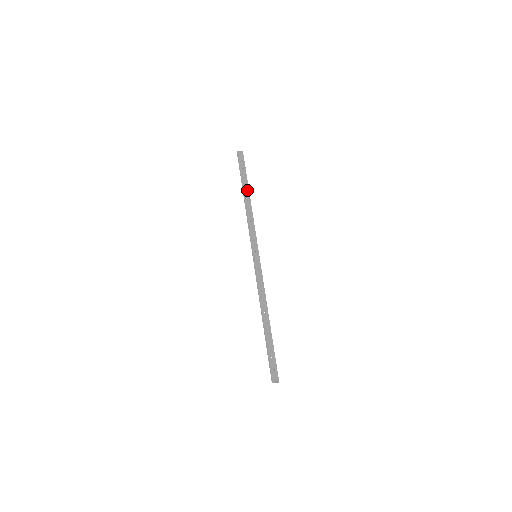
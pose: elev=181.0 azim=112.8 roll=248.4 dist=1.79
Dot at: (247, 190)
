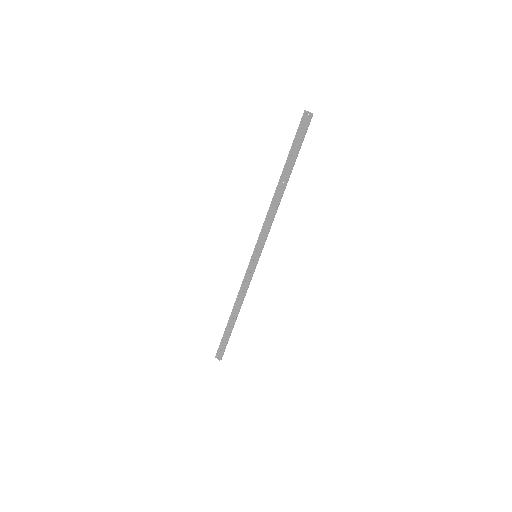
Dot at: (286, 176)
